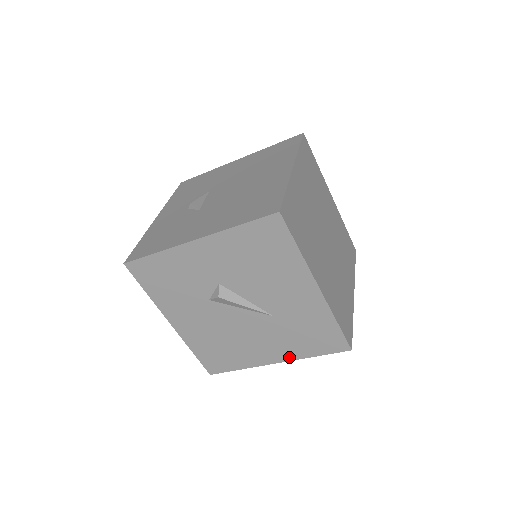
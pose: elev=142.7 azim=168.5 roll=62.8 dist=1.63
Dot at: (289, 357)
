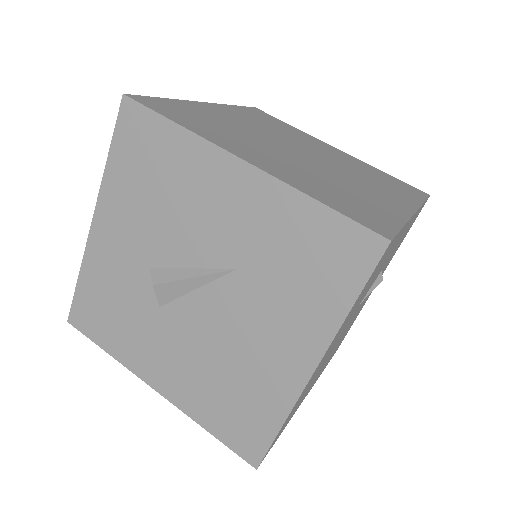
Dot at: (319, 341)
